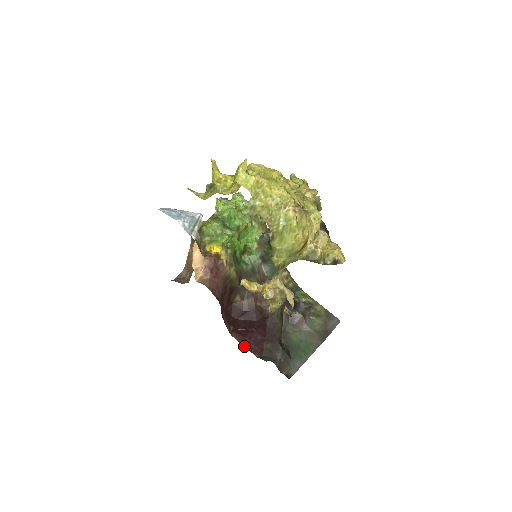
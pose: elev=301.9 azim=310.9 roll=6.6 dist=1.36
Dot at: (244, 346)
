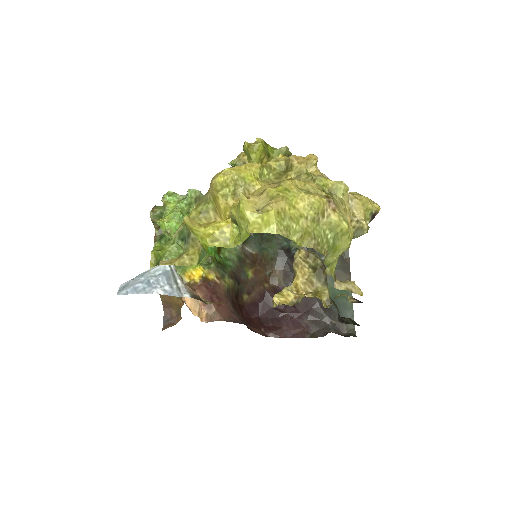
Dot at: (289, 337)
